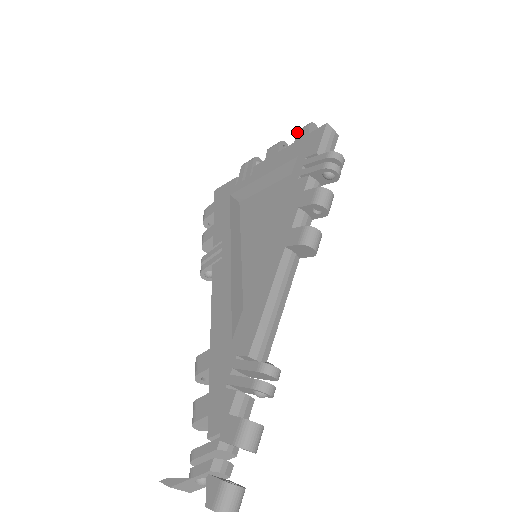
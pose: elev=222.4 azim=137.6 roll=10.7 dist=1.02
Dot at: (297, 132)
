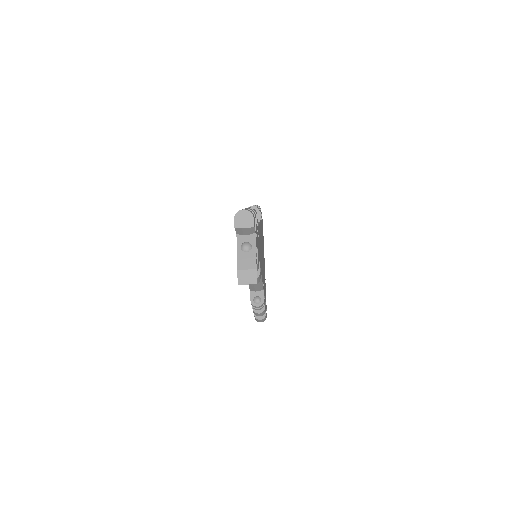
Dot at: occluded
